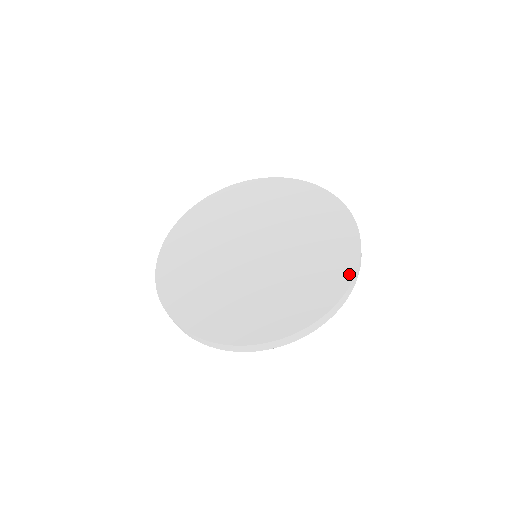
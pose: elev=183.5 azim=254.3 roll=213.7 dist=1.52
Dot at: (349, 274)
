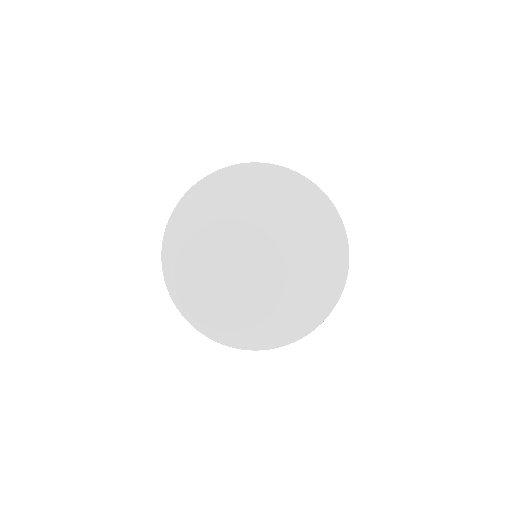
Dot at: (342, 280)
